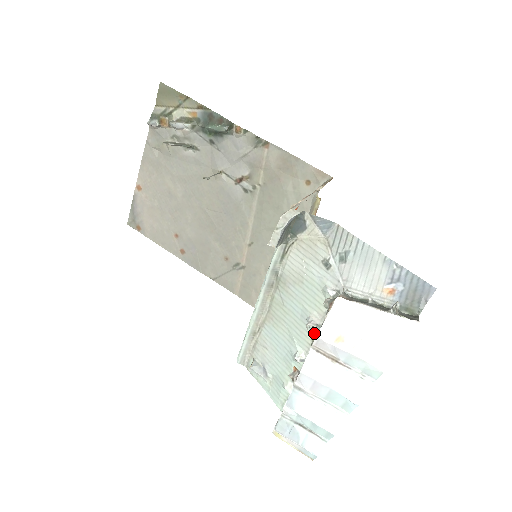
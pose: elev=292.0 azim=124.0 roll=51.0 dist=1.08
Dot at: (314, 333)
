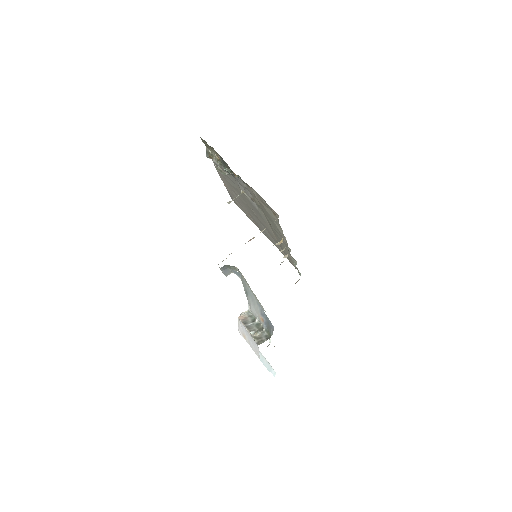
Dot at: occluded
